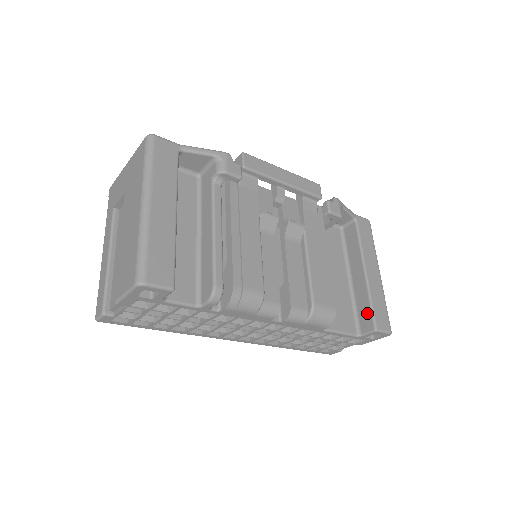
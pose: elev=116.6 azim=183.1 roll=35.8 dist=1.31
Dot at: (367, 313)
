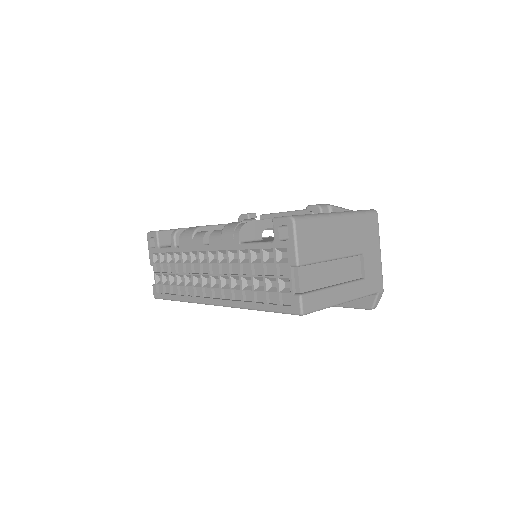
Dot at: occluded
